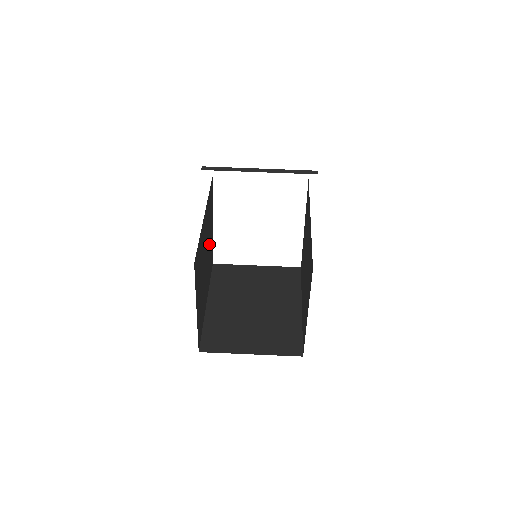
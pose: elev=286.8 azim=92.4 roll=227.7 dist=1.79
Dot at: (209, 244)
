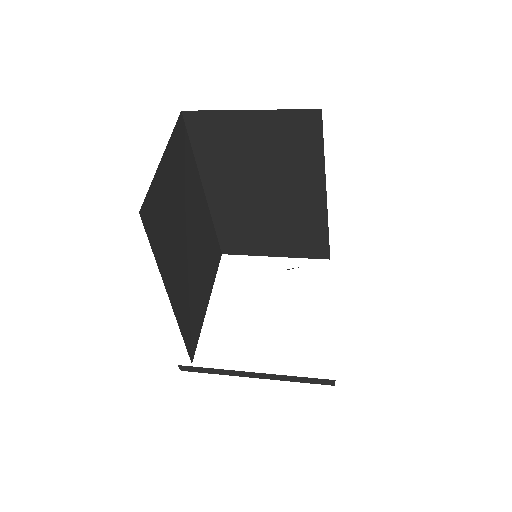
Dot at: (197, 284)
